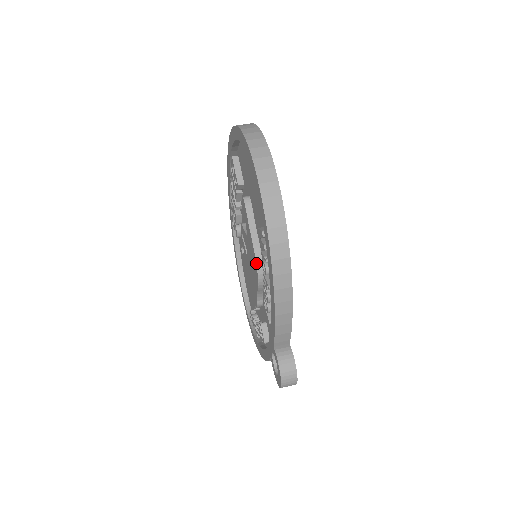
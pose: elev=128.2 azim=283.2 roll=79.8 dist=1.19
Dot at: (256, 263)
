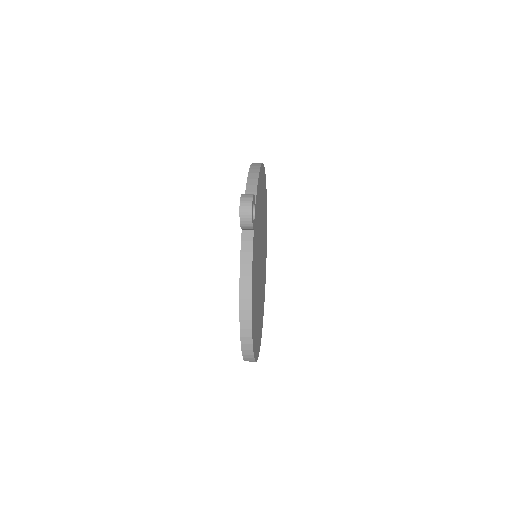
Dot at: occluded
